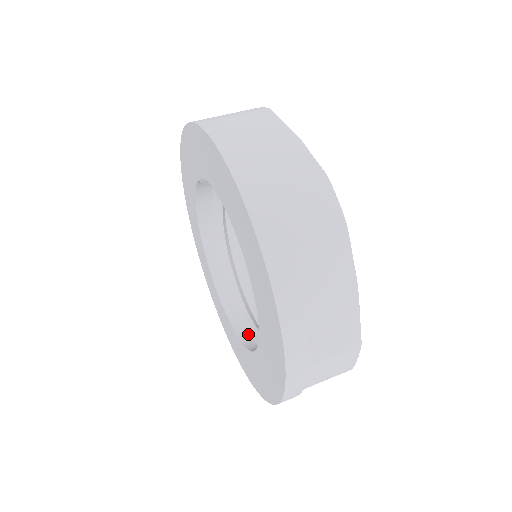
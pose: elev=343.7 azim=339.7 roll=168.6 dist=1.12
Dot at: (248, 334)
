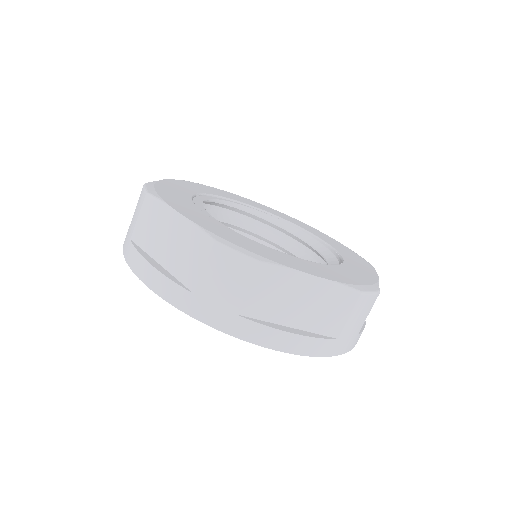
Dot at: occluded
